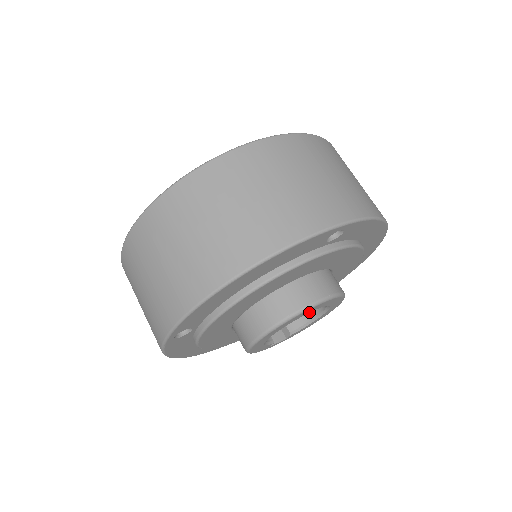
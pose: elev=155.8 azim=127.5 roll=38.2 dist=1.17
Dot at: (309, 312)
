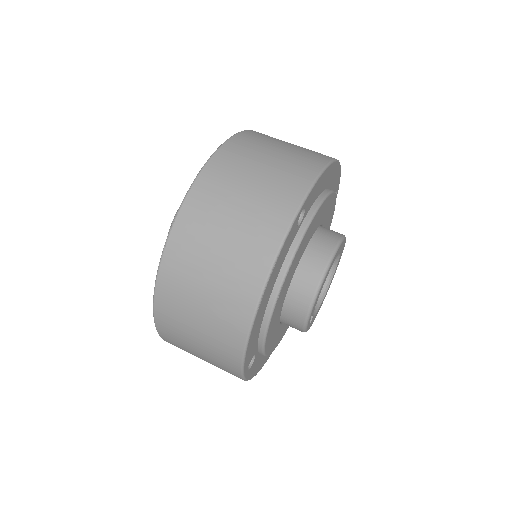
Dot at: (340, 253)
